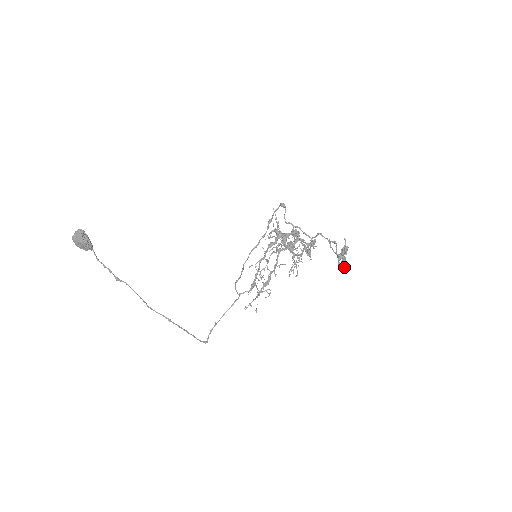
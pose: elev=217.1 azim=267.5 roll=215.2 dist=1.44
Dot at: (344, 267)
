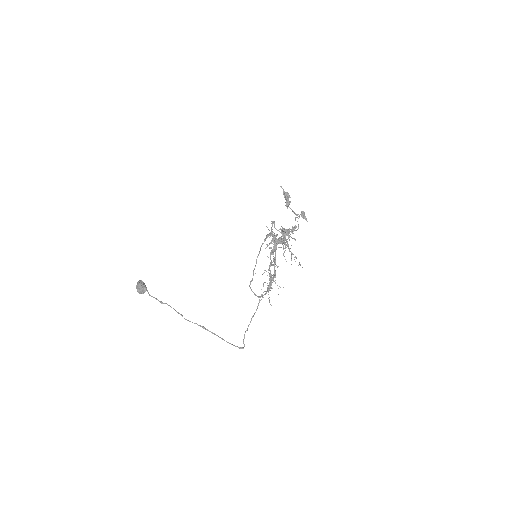
Dot at: (303, 216)
